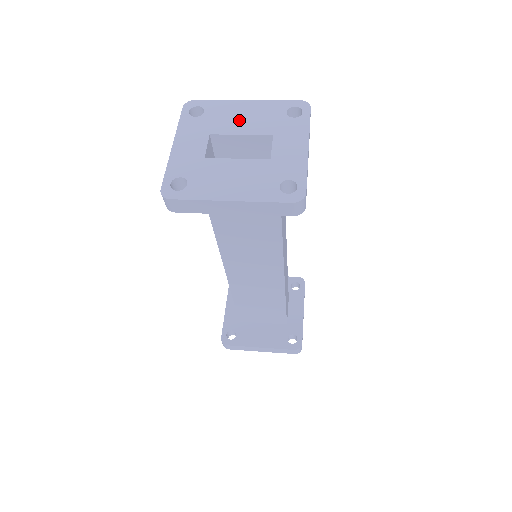
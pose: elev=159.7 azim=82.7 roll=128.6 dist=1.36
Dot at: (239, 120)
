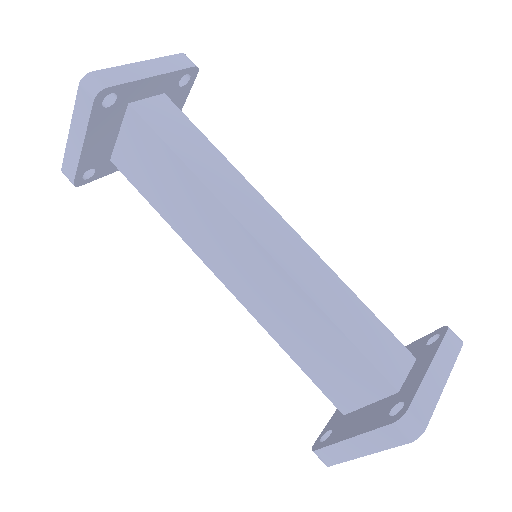
Dot at: occluded
